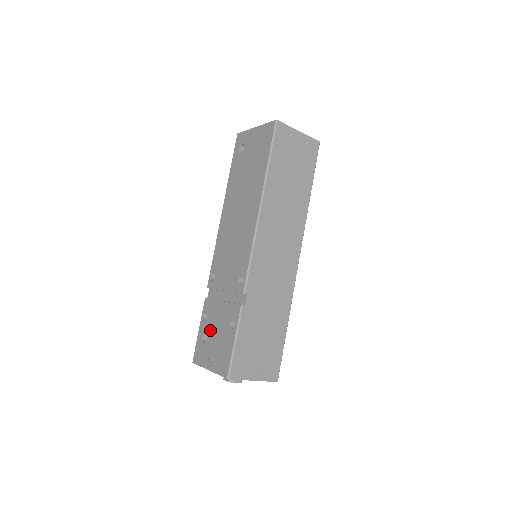
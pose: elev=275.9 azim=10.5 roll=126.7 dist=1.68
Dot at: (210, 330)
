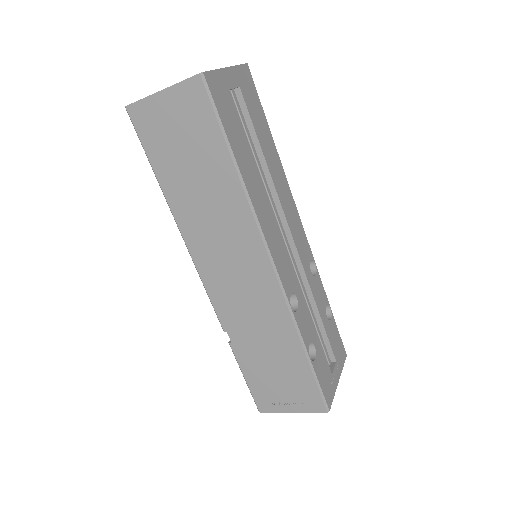
Dot at: occluded
